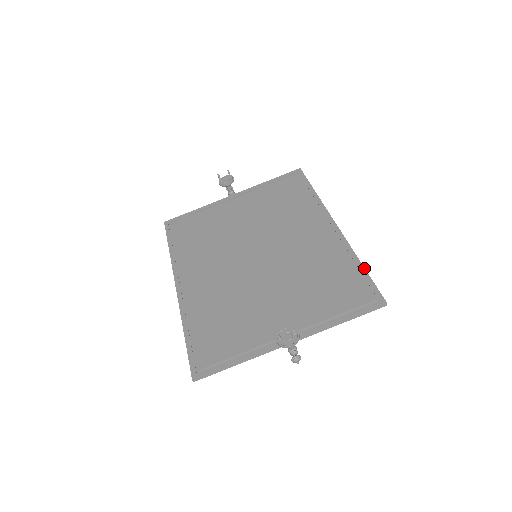
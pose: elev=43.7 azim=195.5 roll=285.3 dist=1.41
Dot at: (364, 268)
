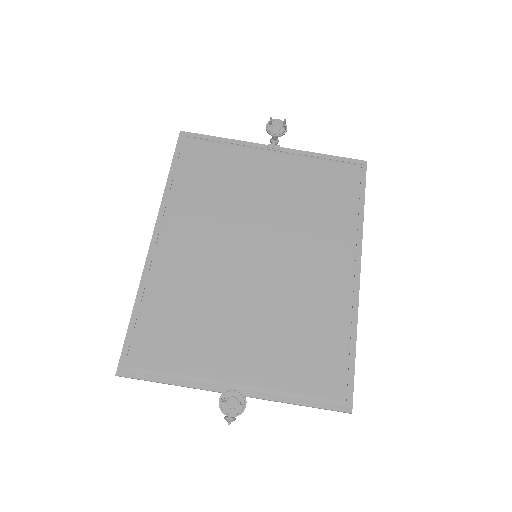
Dot at: (355, 354)
